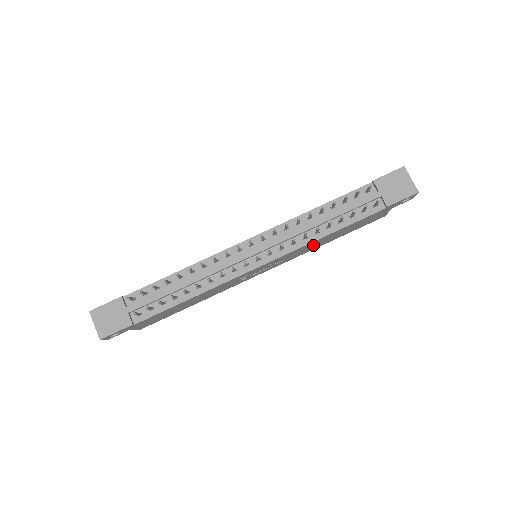
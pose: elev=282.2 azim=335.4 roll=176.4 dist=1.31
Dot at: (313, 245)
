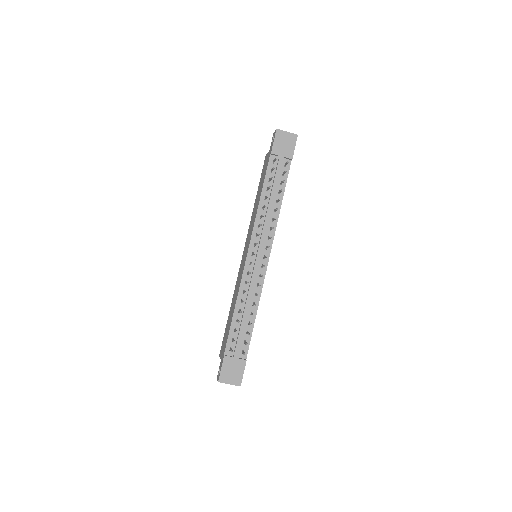
Dot at: occluded
